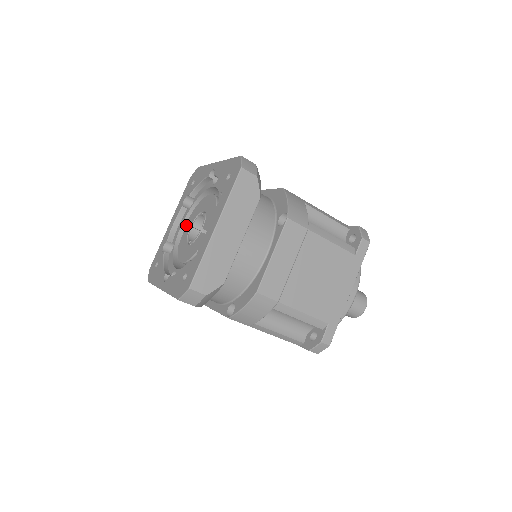
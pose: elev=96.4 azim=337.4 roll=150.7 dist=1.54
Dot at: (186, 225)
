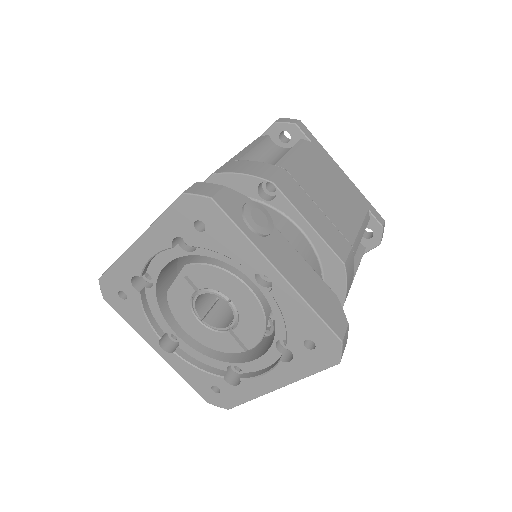
Dot at: (181, 275)
